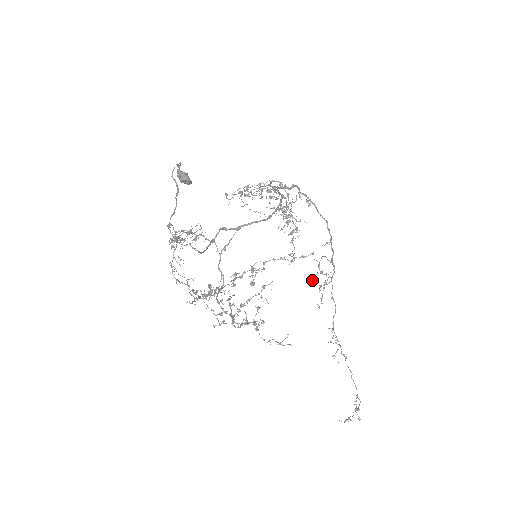
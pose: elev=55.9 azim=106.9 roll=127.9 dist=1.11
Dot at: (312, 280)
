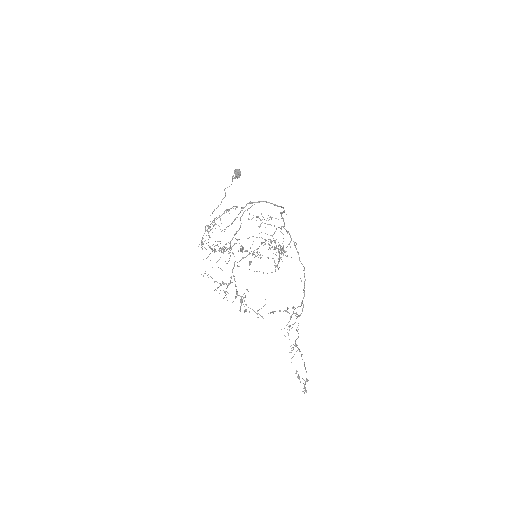
Dot at: occluded
